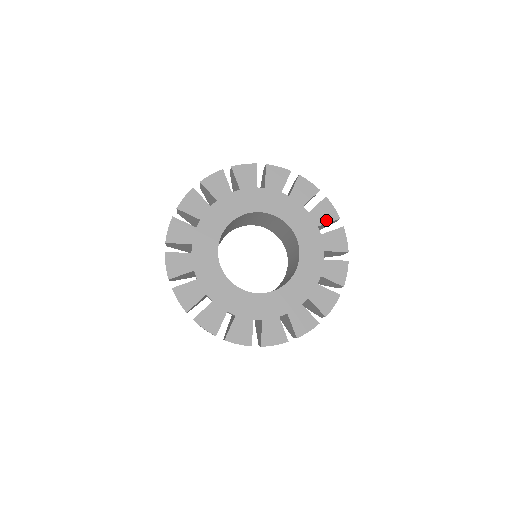
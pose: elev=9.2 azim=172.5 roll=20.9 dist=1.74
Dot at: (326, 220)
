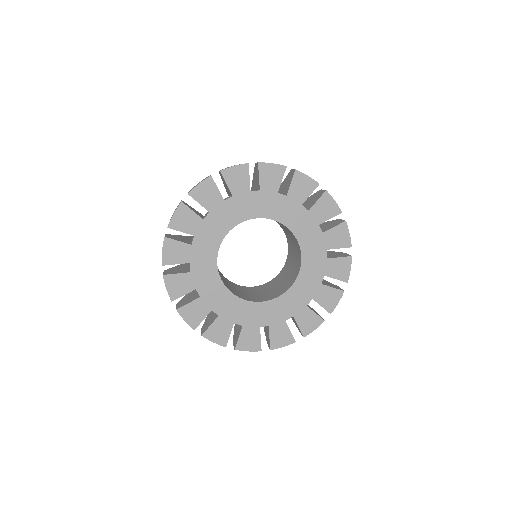
Dot at: (278, 181)
